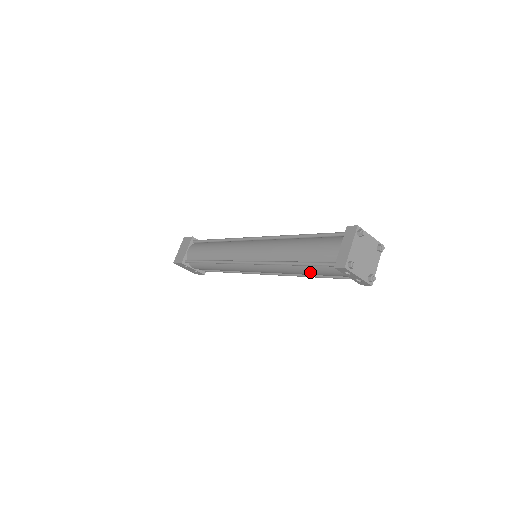
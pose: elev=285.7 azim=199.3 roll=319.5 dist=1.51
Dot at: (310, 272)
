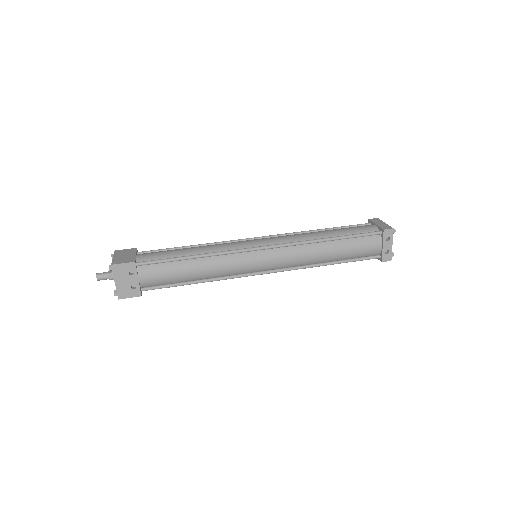
Dot at: (344, 248)
